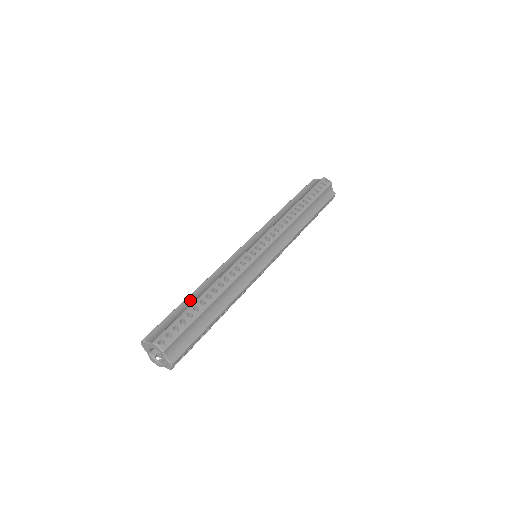
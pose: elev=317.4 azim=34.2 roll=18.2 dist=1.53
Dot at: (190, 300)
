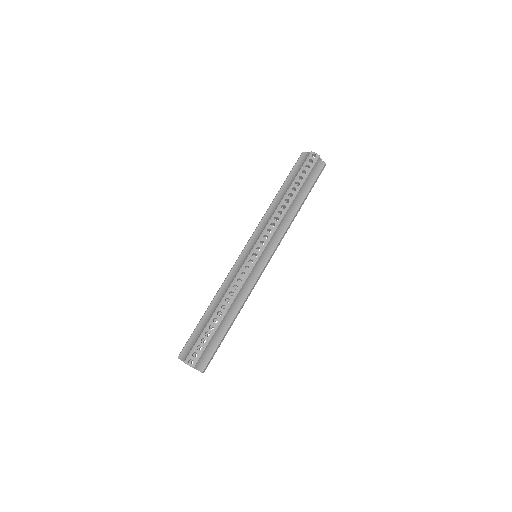
Dot at: (206, 317)
